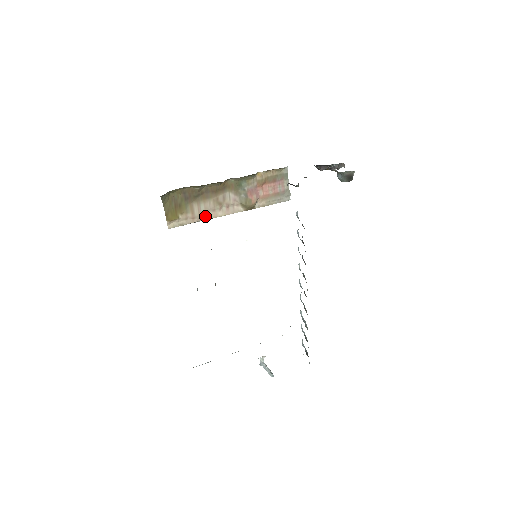
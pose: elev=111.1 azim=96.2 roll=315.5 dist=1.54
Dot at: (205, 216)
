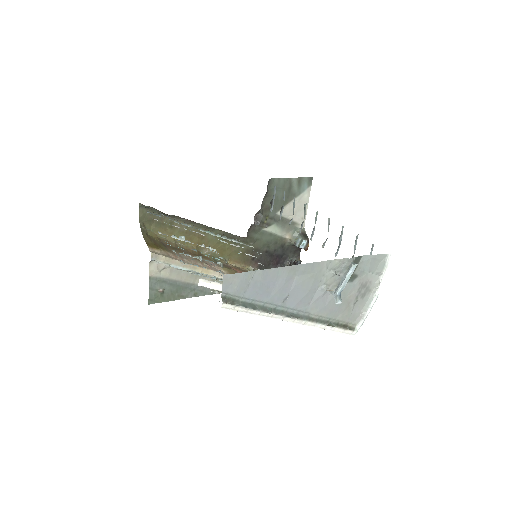
Dot at: (188, 263)
